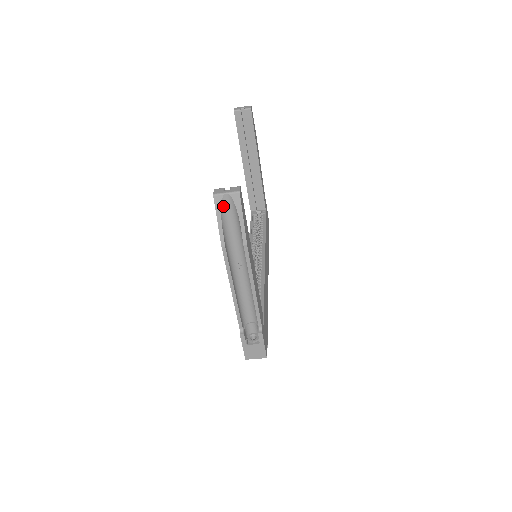
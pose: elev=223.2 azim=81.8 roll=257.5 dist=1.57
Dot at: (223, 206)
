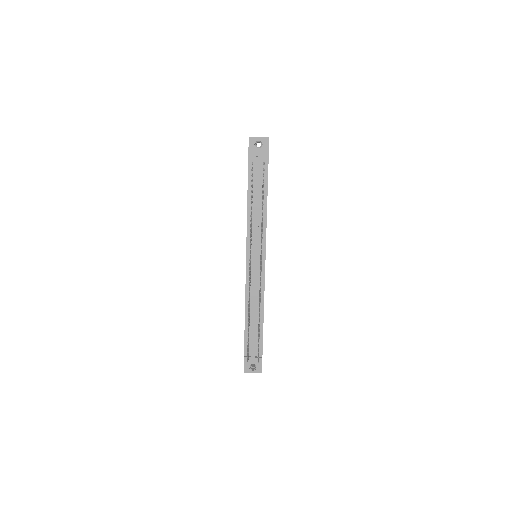
Dot at: occluded
